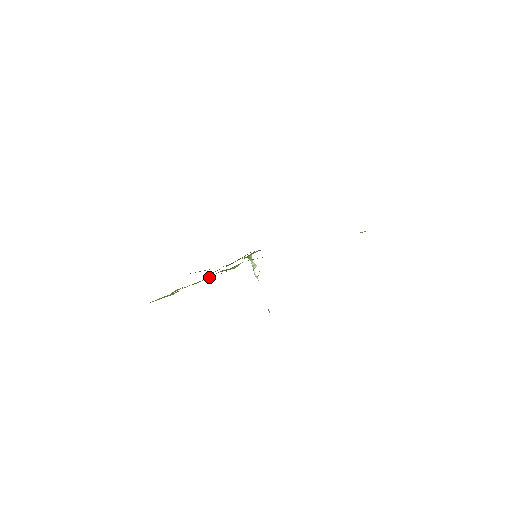
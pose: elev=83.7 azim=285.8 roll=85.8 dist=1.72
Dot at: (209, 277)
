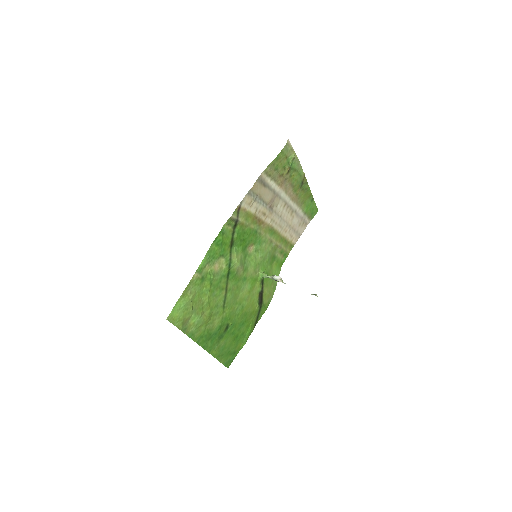
Dot at: (212, 268)
